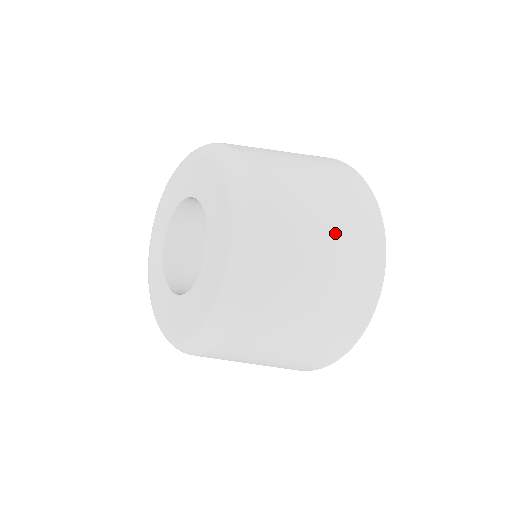
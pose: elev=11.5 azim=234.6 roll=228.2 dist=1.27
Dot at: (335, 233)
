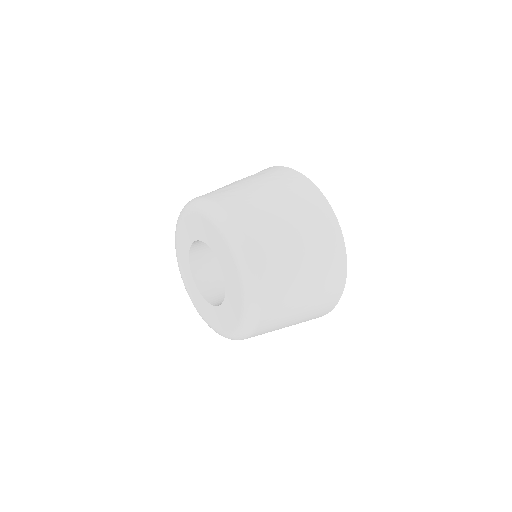
Dot at: (306, 309)
